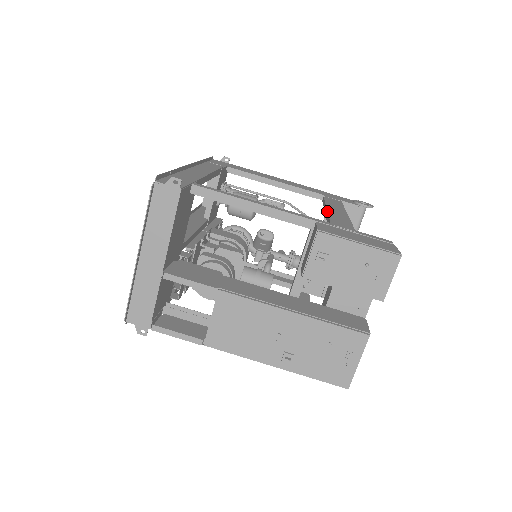
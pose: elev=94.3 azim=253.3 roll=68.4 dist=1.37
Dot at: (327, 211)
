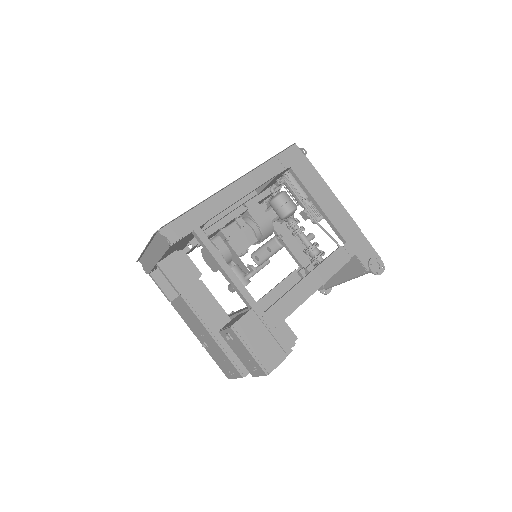
Dot at: (293, 287)
